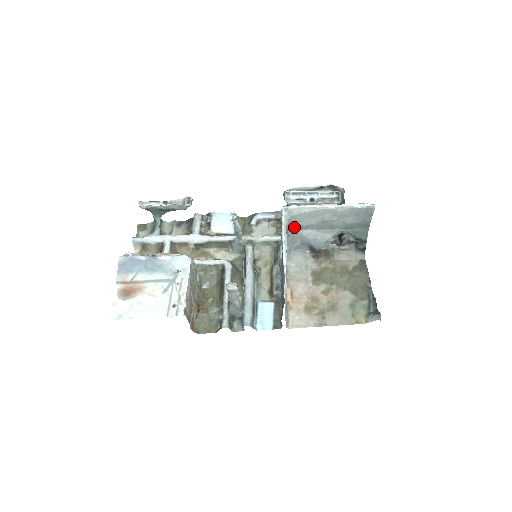
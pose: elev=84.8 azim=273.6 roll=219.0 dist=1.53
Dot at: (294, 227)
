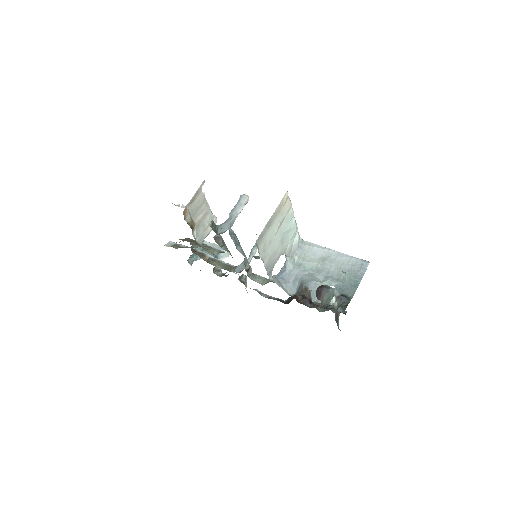
Dot at: (297, 262)
